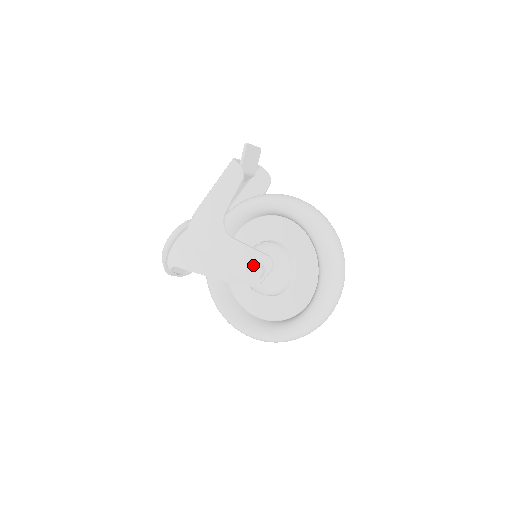
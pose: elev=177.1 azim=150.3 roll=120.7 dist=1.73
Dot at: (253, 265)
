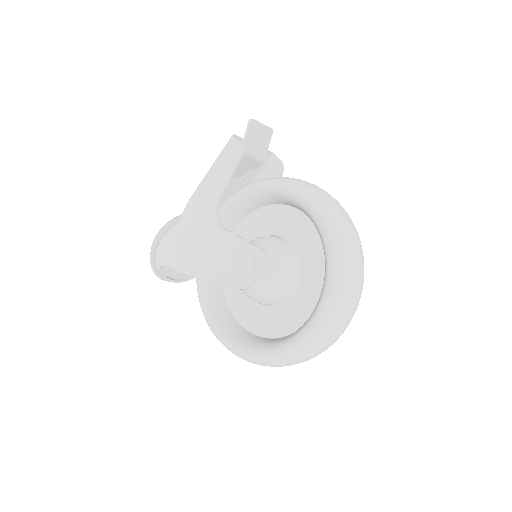
Dot at: (243, 260)
